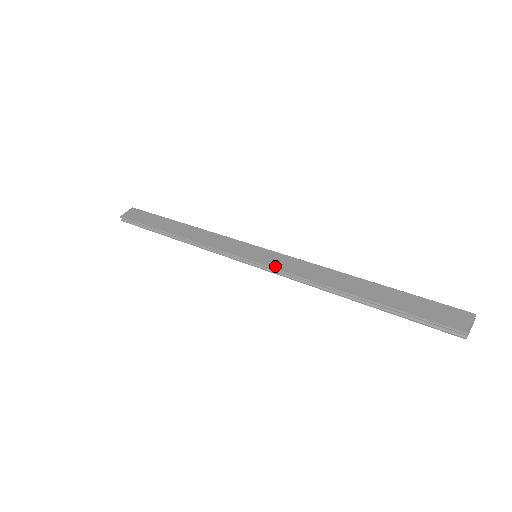
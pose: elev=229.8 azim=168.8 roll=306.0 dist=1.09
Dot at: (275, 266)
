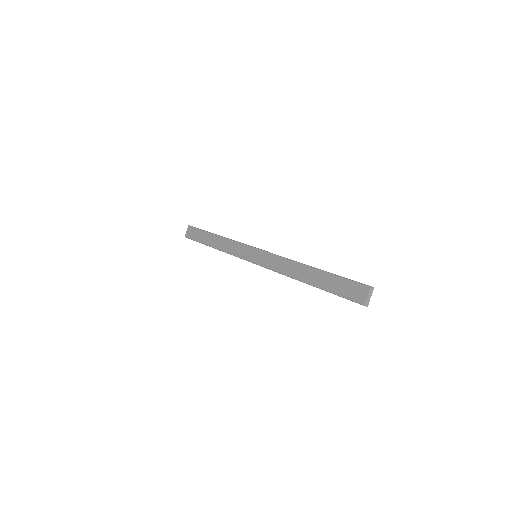
Dot at: (265, 265)
